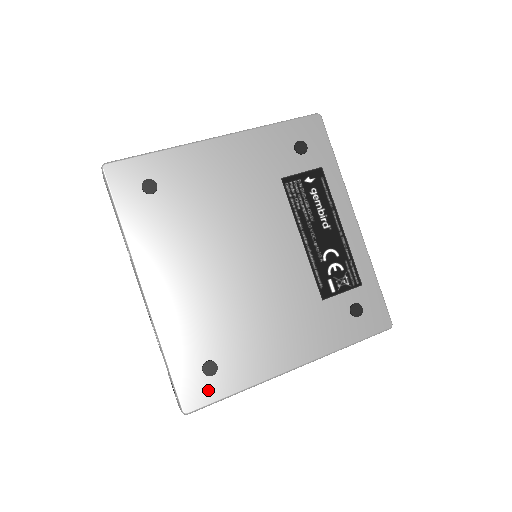
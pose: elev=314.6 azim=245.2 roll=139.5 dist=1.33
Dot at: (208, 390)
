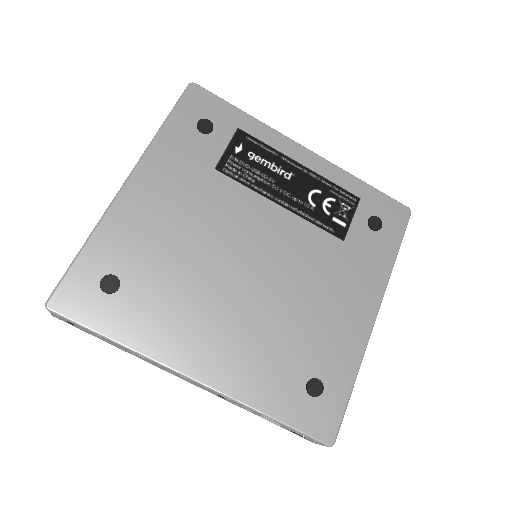
Dot at: (330, 407)
